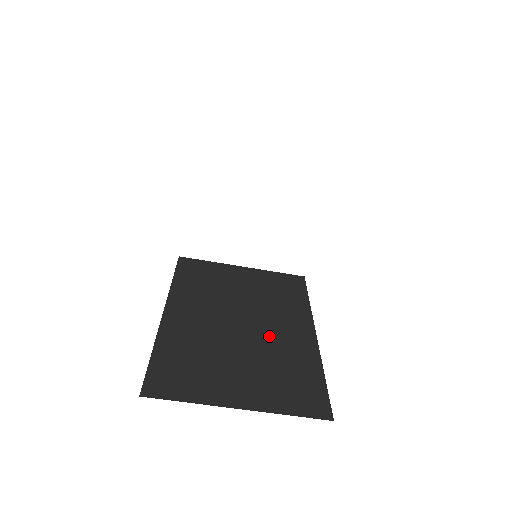
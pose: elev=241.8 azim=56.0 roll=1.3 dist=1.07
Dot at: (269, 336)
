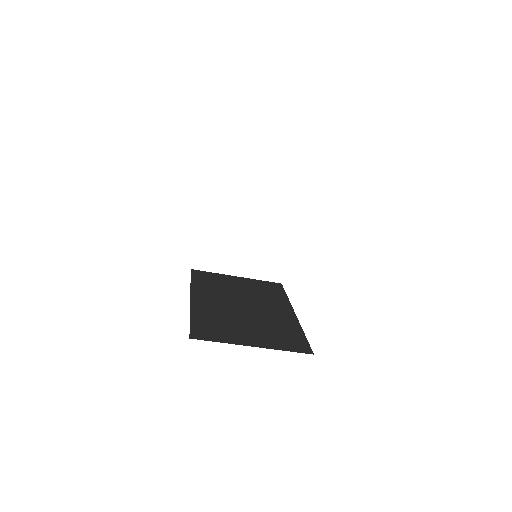
Dot at: (264, 313)
